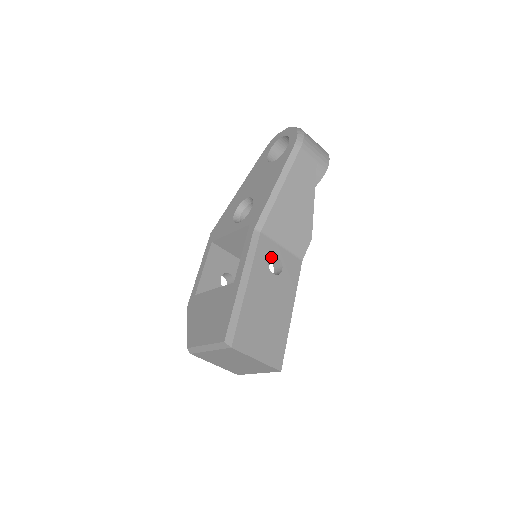
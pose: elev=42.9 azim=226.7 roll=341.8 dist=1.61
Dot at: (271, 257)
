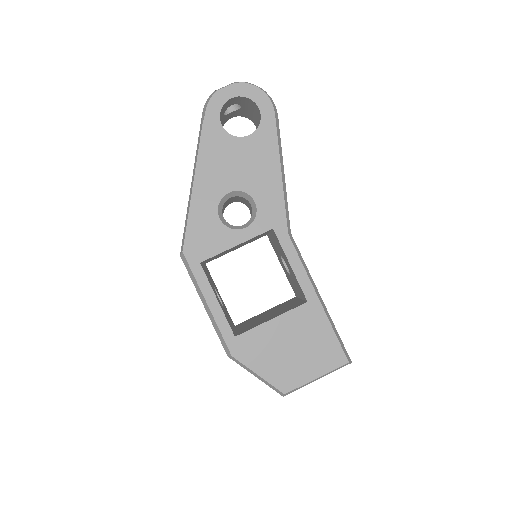
Dot at: occluded
